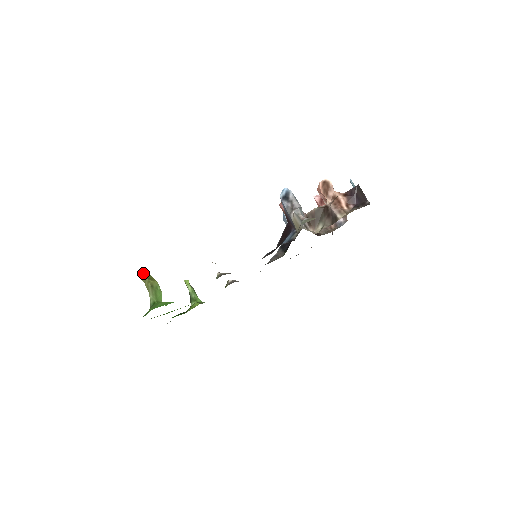
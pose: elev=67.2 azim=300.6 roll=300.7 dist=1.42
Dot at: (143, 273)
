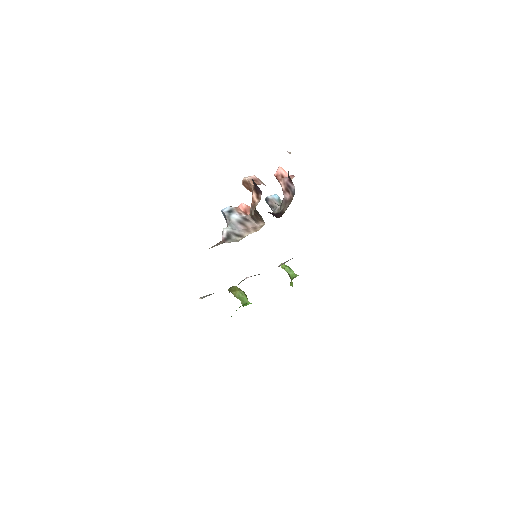
Dot at: (232, 287)
